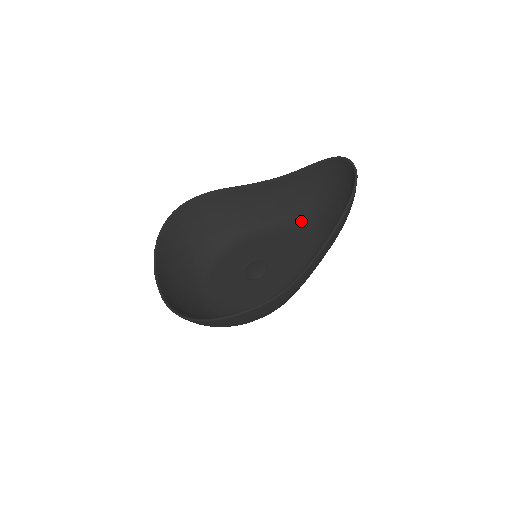
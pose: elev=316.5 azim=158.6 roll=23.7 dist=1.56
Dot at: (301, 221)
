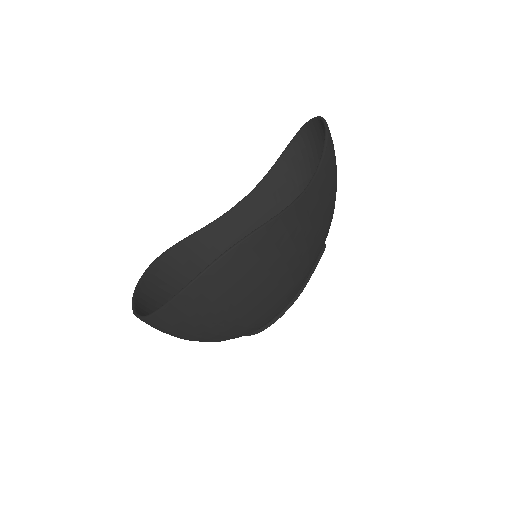
Dot at: occluded
